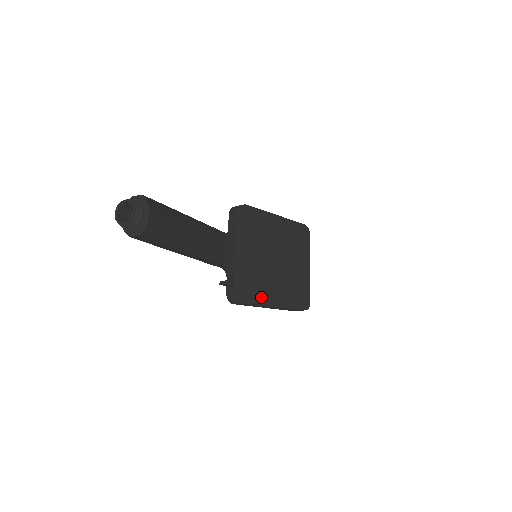
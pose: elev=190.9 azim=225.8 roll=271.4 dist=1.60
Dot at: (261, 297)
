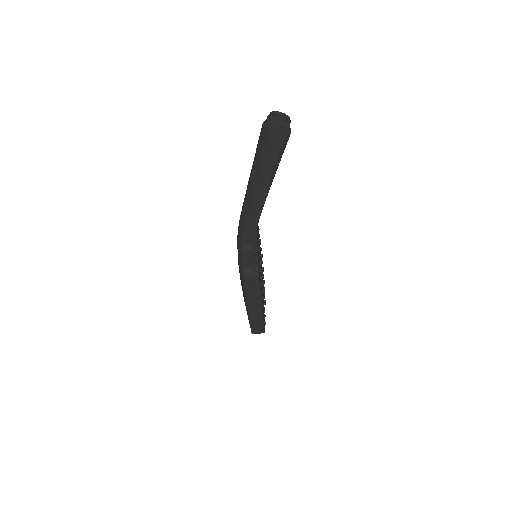
Dot at: (260, 286)
